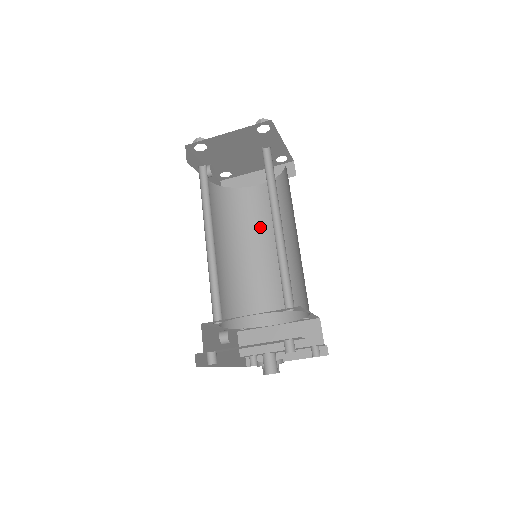
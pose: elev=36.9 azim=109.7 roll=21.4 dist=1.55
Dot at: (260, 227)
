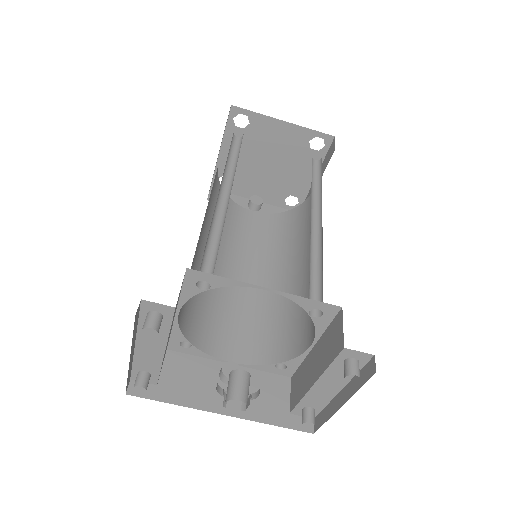
Dot at: occluded
